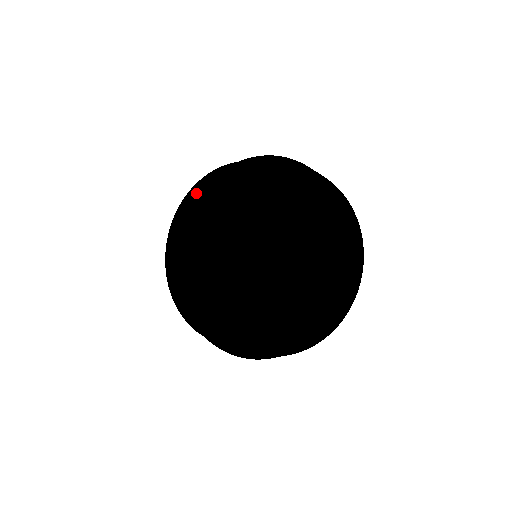
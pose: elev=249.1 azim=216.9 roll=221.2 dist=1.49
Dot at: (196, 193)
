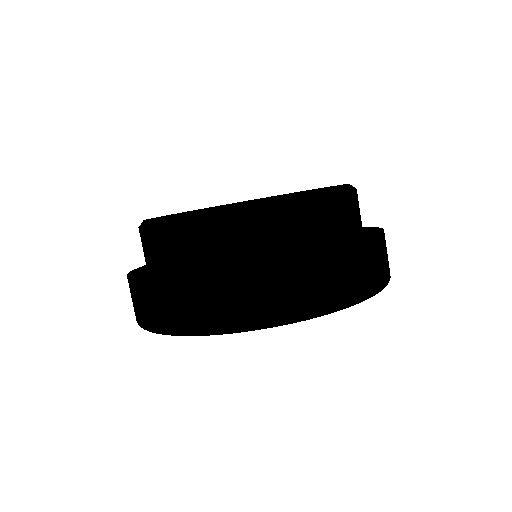
Dot at: occluded
